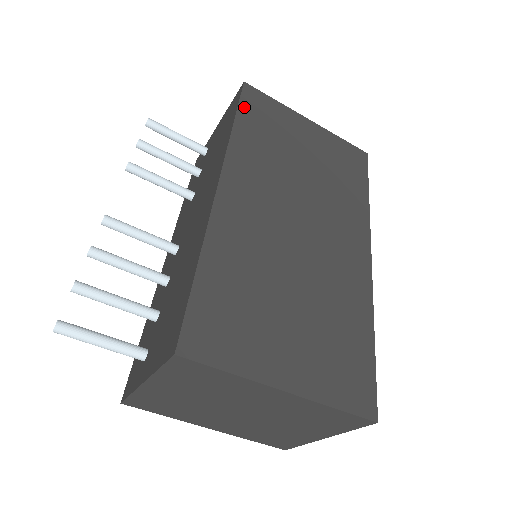
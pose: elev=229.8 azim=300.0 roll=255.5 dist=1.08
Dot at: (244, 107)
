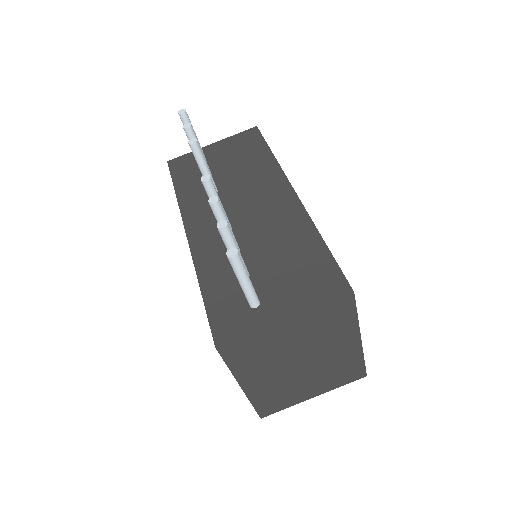
Dot at: occluded
